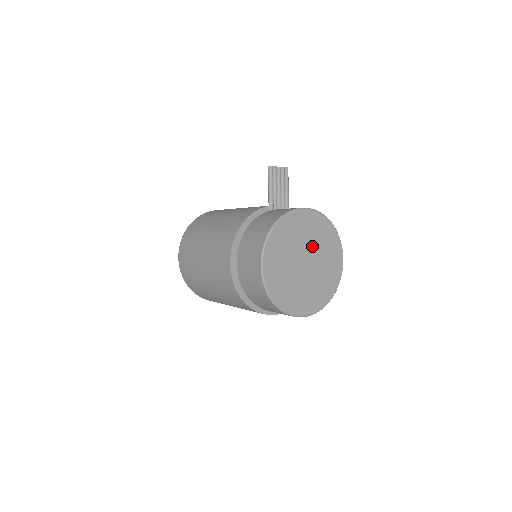
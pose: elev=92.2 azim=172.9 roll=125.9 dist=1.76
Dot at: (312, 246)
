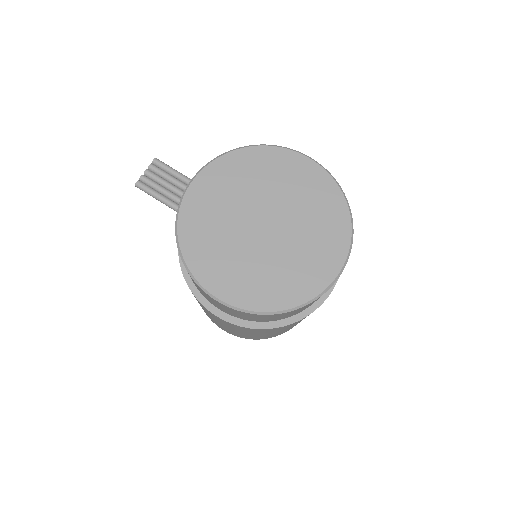
Dot at: (250, 200)
